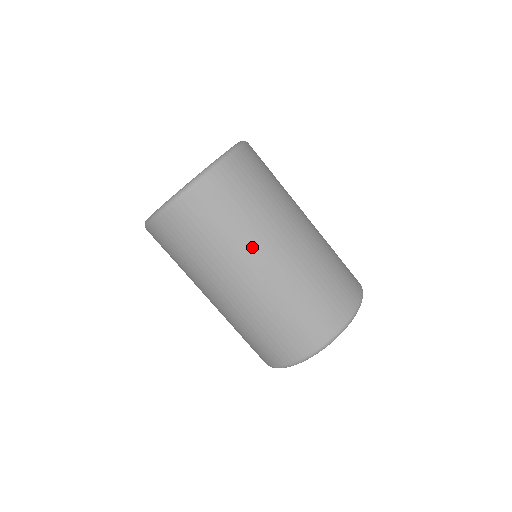
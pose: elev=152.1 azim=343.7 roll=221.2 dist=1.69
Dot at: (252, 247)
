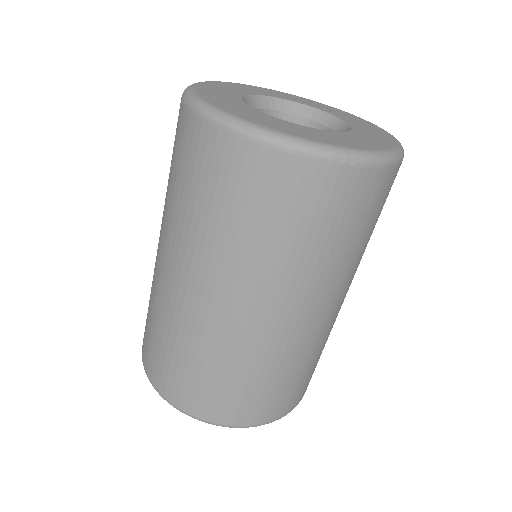
Dot at: (328, 286)
